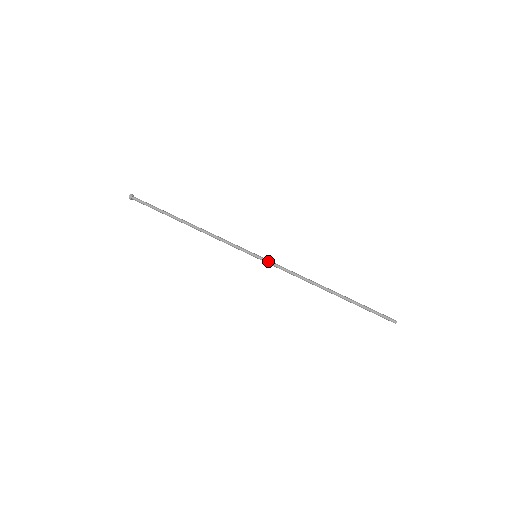
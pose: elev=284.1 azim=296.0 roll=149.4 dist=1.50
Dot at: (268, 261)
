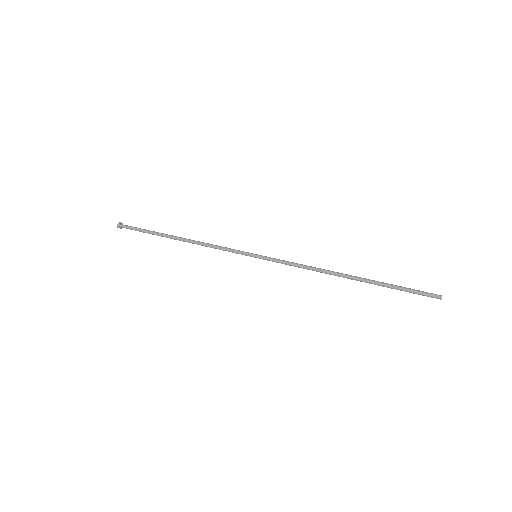
Dot at: (270, 258)
